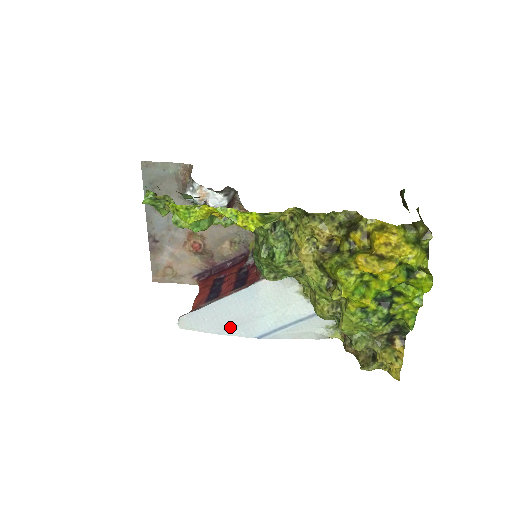
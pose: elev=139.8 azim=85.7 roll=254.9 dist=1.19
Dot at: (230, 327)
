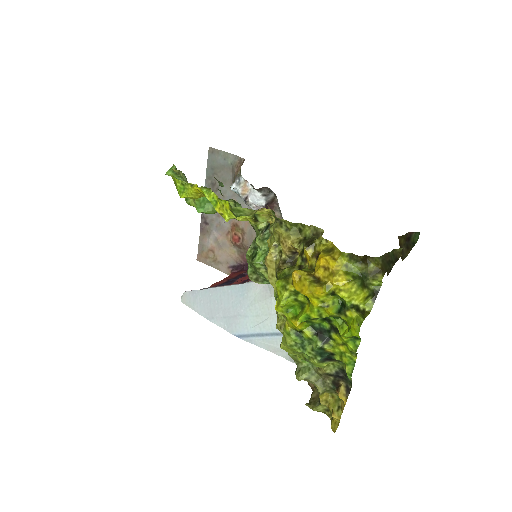
Dot at: (218, 316)
